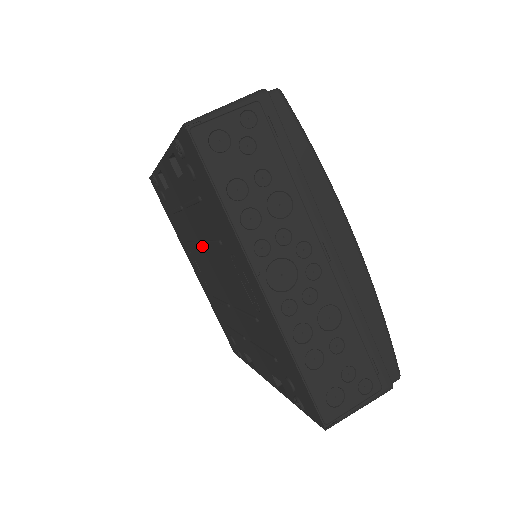
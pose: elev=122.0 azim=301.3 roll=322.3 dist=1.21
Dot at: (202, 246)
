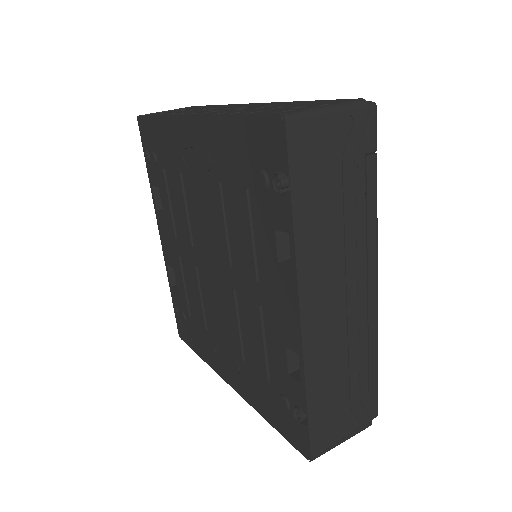
Dot at: (197, 262)
